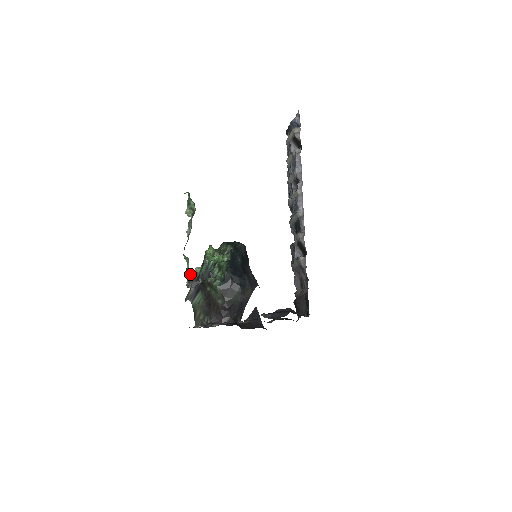
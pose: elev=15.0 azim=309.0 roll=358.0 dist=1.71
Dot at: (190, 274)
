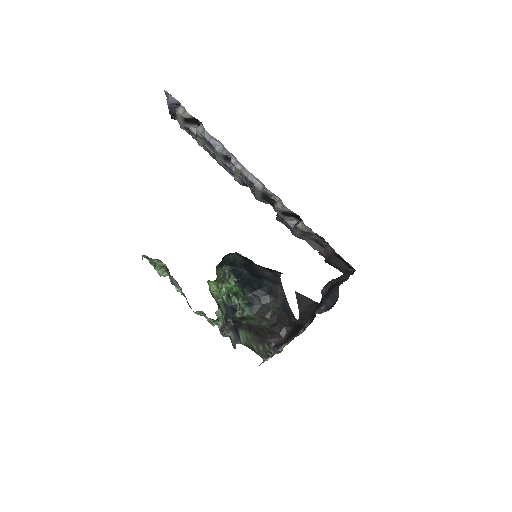
Dot at: (216, 324)
